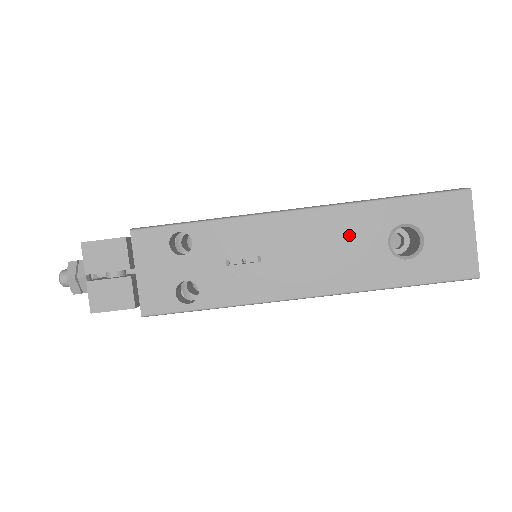
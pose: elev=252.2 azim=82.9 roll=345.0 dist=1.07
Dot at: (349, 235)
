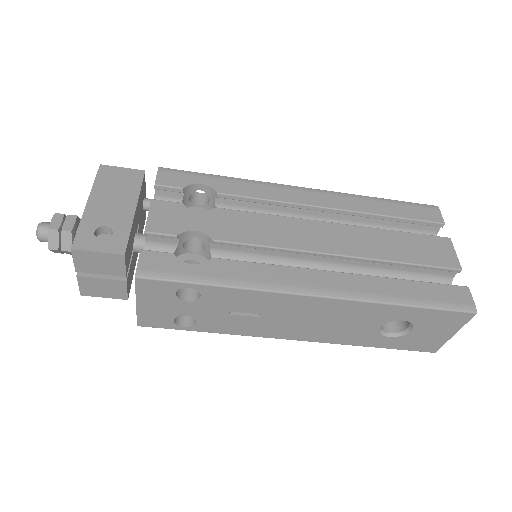
Dot at: (351, 318)
